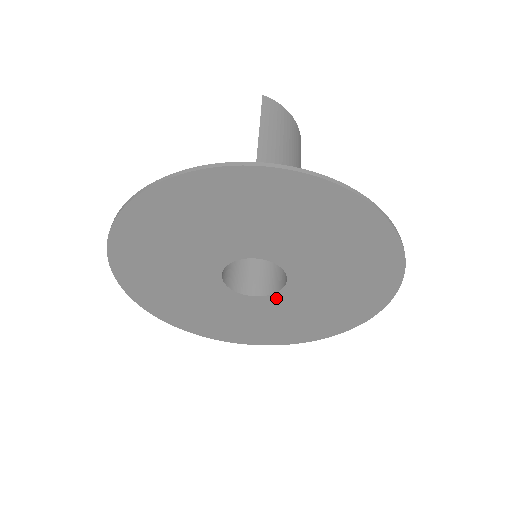
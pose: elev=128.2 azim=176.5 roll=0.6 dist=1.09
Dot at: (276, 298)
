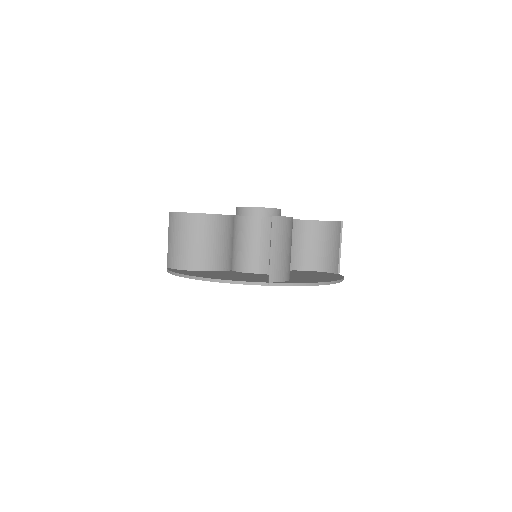
Dot at: occluded
